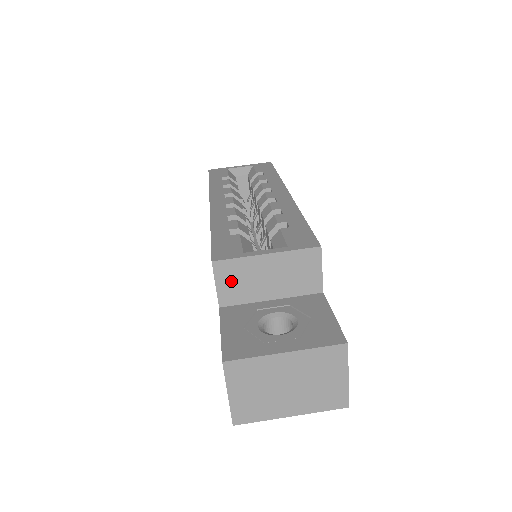
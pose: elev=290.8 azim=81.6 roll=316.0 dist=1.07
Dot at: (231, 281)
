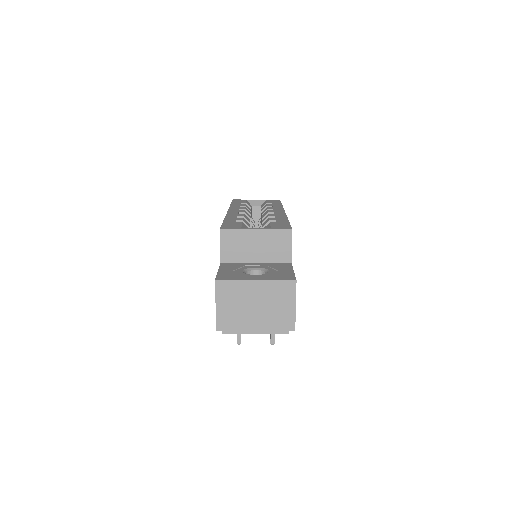
Dot at: (231, 245)
